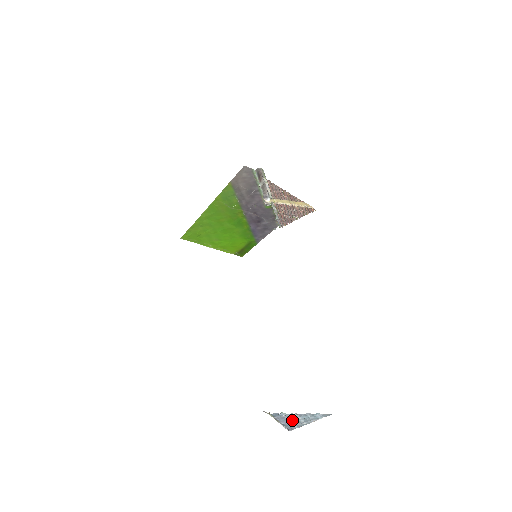
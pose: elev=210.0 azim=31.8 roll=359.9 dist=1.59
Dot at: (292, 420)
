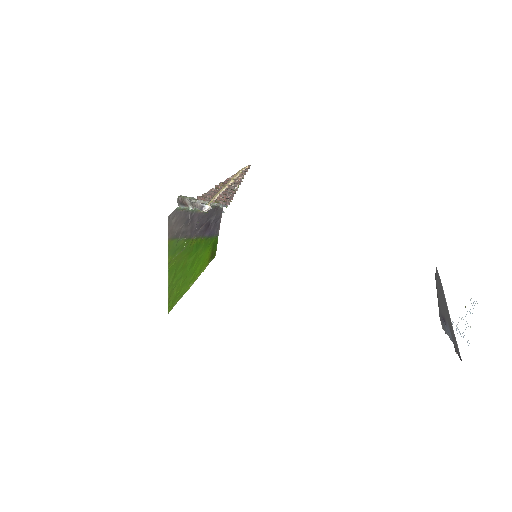
Dot at: occluded
